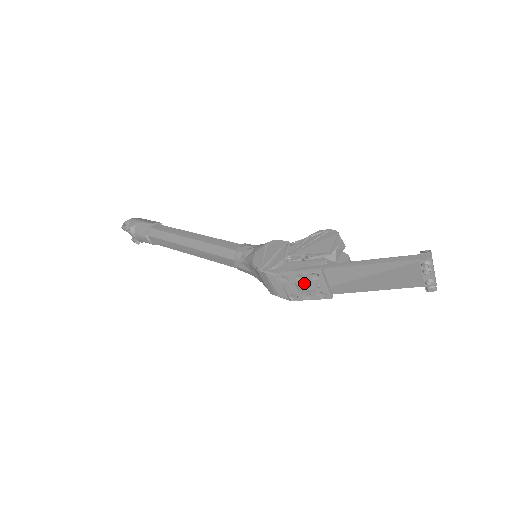
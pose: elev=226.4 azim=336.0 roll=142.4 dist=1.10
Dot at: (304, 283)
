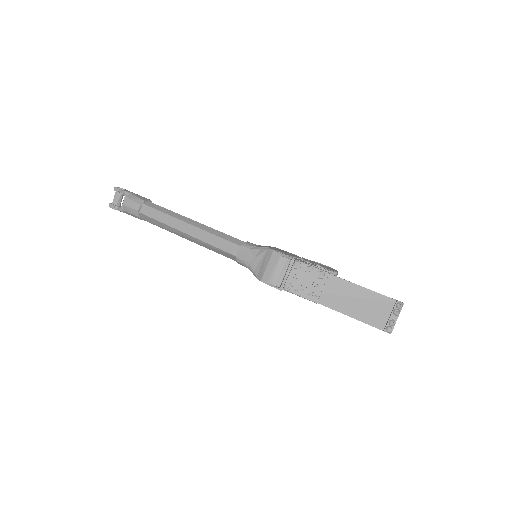
Dot at: (306, 278)
